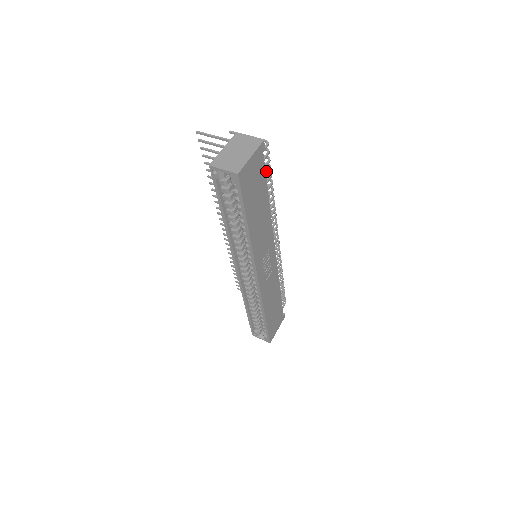
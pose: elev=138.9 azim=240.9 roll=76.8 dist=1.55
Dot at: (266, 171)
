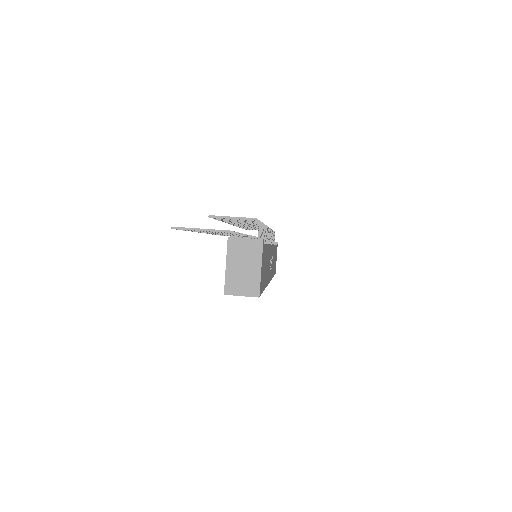
Dot at: occluded
